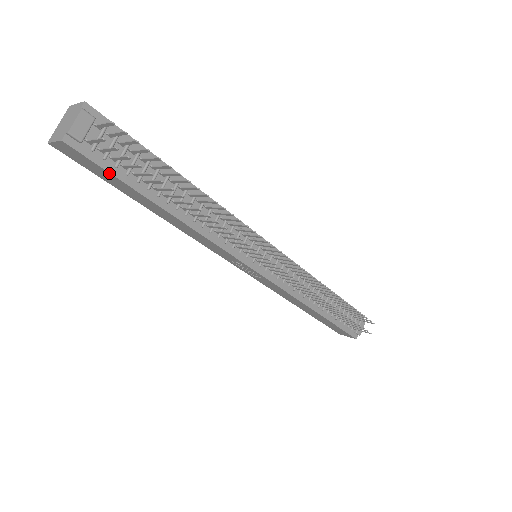
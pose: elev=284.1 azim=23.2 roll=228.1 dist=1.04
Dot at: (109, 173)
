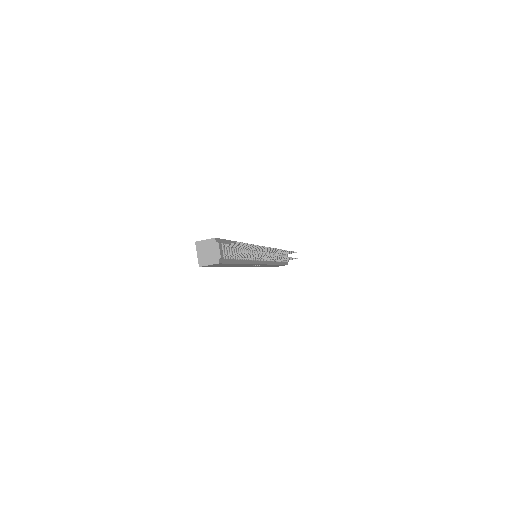
Dot at: occluded
